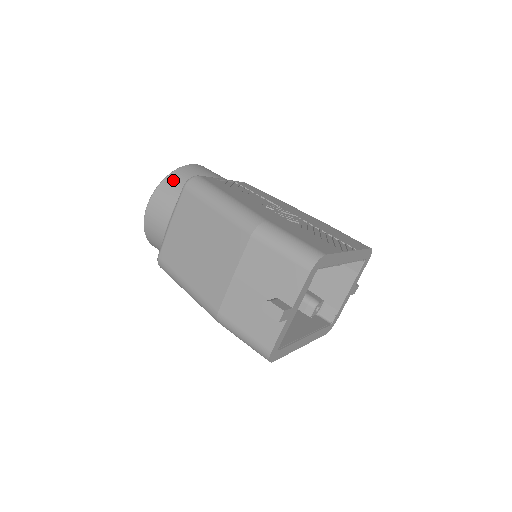
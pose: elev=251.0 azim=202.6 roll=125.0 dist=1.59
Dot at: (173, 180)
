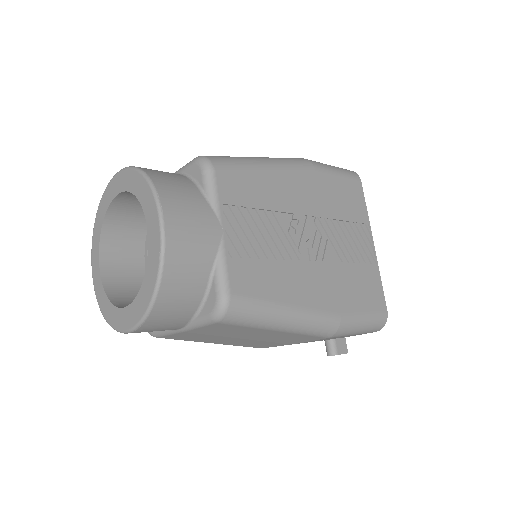
Dot at: (170, 302)
